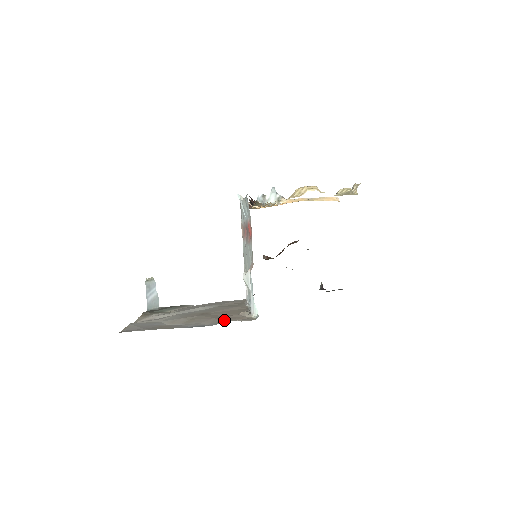
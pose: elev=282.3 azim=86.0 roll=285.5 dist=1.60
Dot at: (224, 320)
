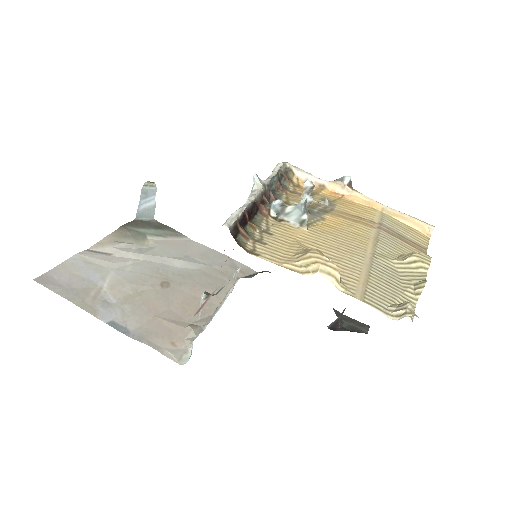
Dot at: (153, 335)
